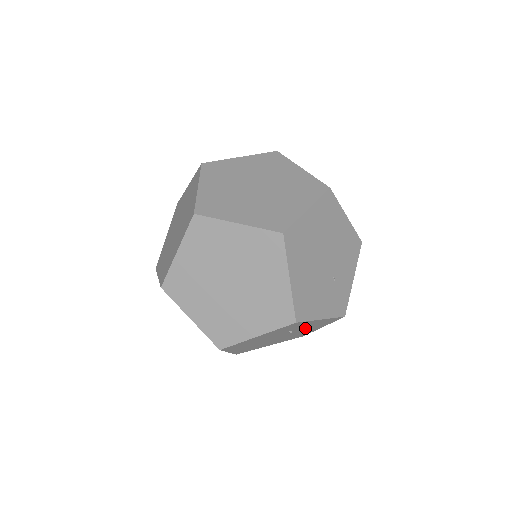
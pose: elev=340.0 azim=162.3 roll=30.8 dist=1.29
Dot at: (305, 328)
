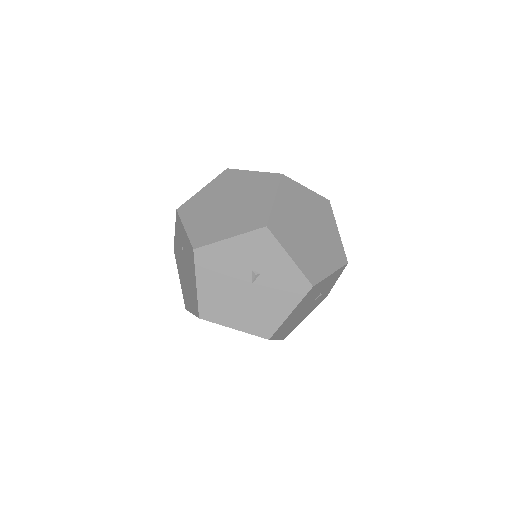
Dot at: (317, 300)
